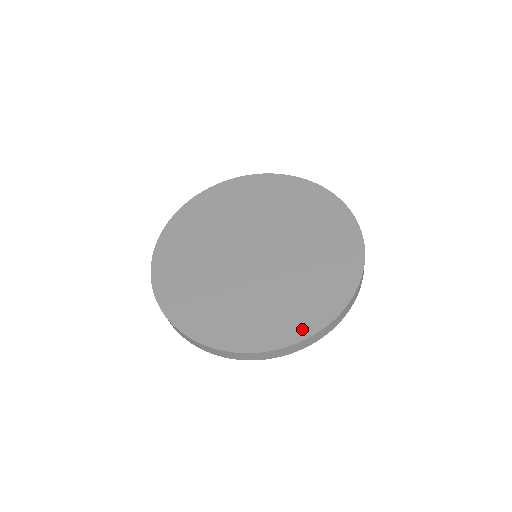
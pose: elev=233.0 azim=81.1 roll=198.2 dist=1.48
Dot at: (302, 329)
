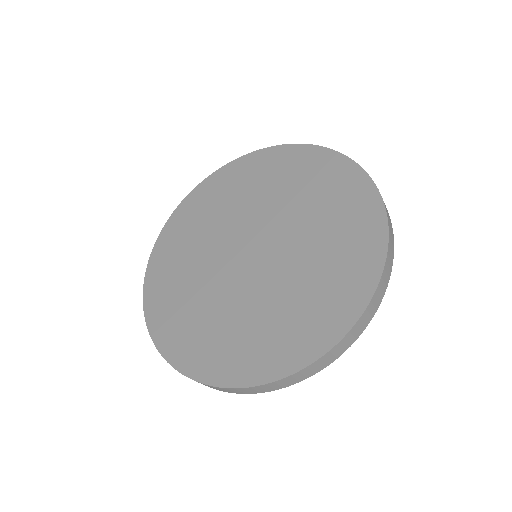
Dot at: (265, 369)
